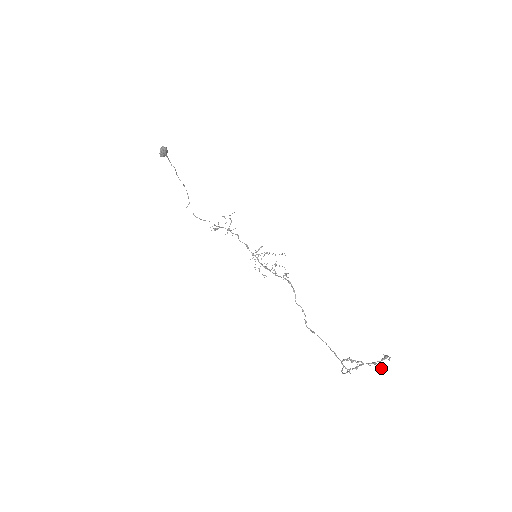
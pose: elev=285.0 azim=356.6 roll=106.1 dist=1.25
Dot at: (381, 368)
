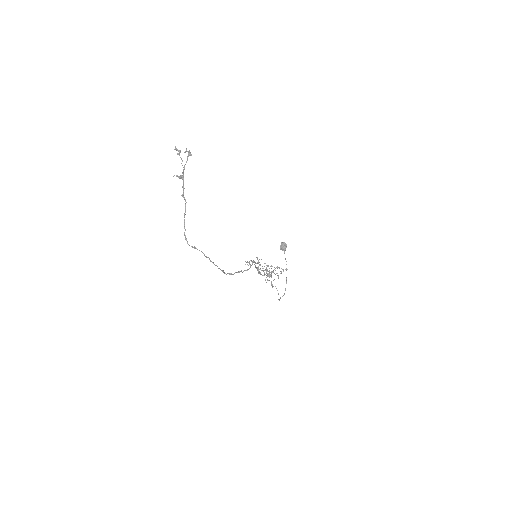
Dot at: (176, 148)
